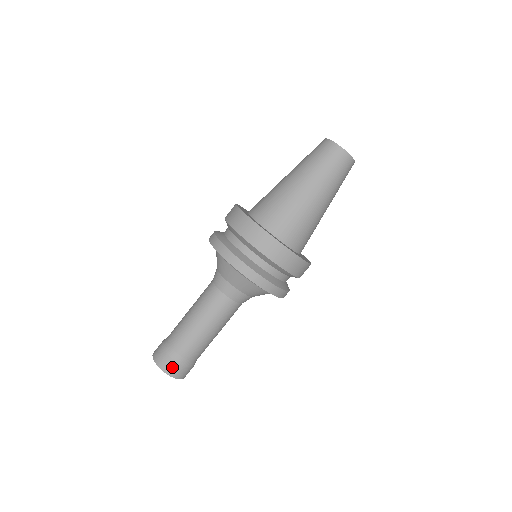
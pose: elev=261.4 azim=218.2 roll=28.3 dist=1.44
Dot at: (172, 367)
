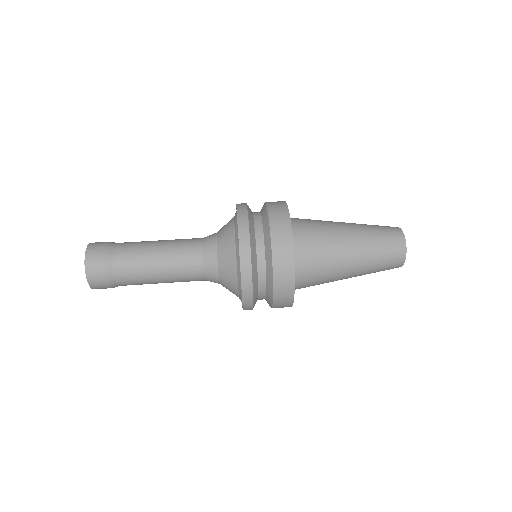
Dot at: (99, 244)
